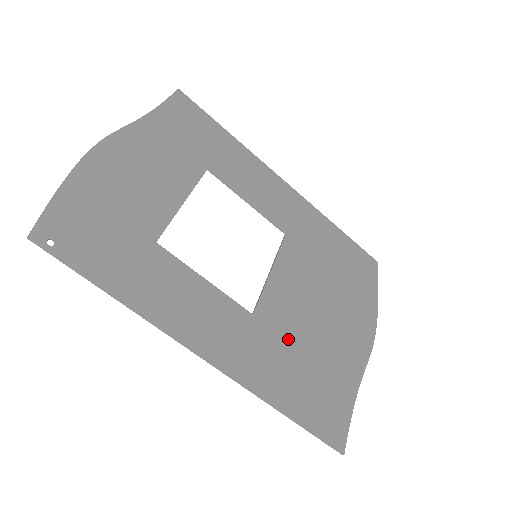
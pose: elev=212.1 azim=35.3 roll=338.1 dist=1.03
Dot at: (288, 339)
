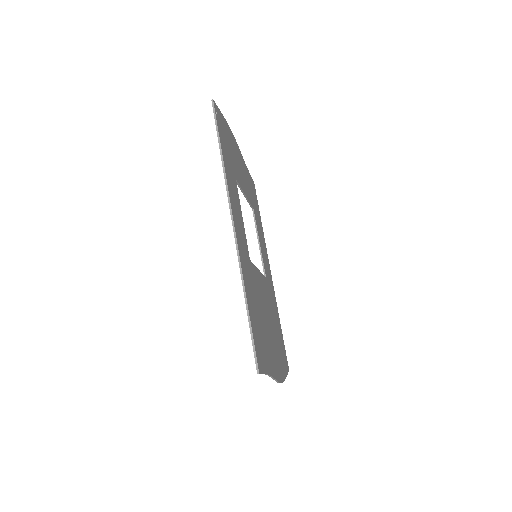
Dot at: (256, 295)
